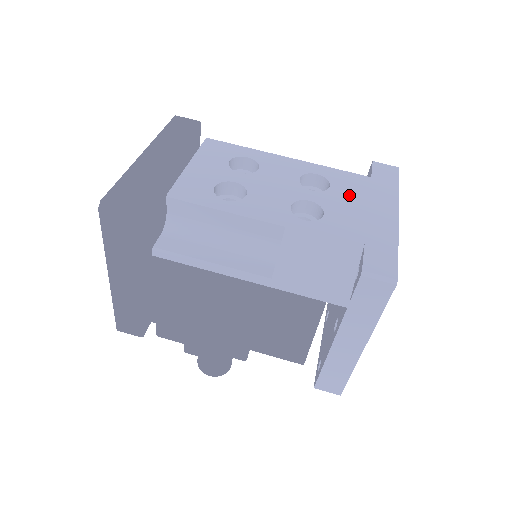
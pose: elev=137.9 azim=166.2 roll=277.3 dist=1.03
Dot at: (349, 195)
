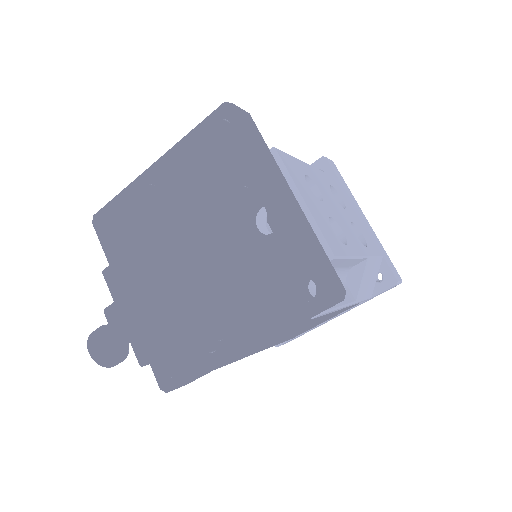
Dot at: (351, 206)
